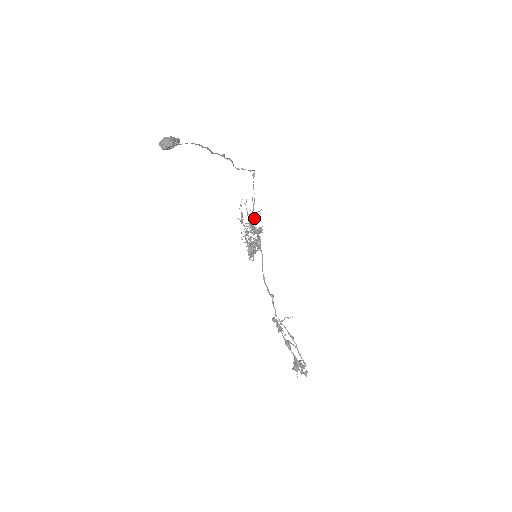
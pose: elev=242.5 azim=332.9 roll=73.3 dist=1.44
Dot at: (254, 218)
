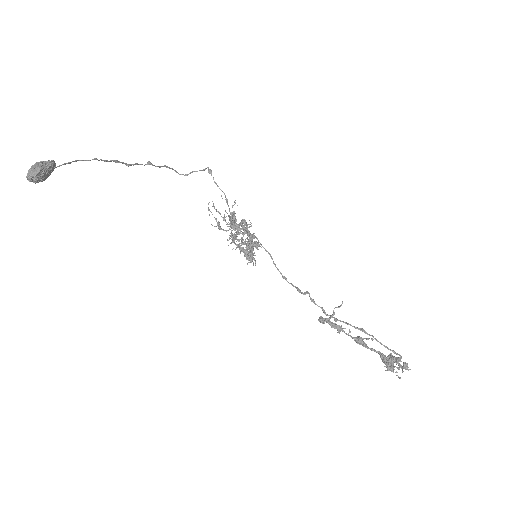
Dot at: (234, 216)
